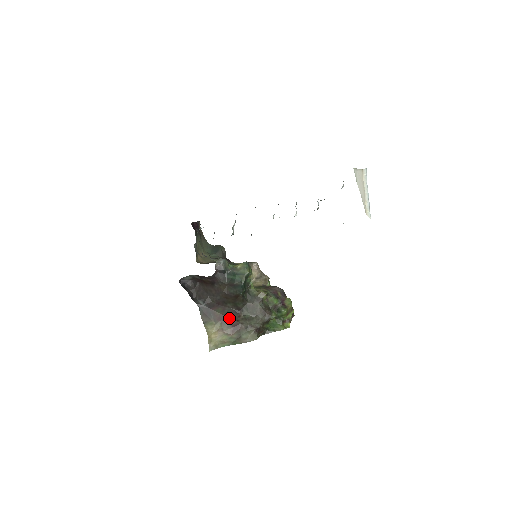
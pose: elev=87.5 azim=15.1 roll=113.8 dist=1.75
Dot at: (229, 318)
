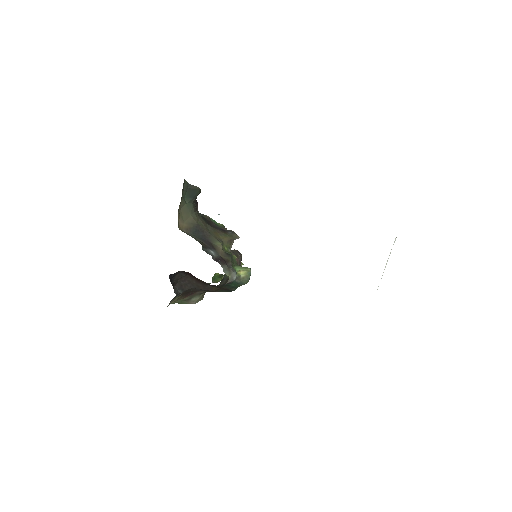
Dot at: (192, 291)
